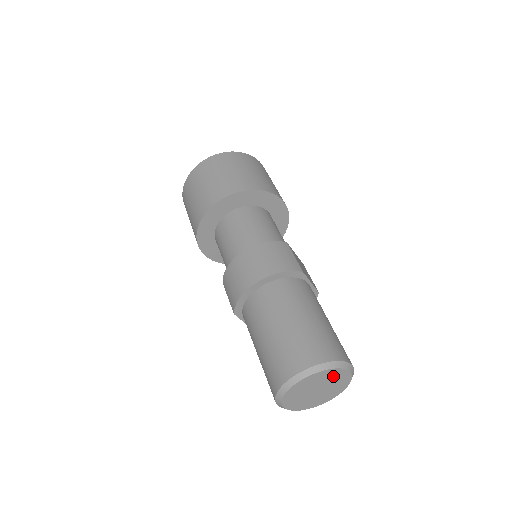
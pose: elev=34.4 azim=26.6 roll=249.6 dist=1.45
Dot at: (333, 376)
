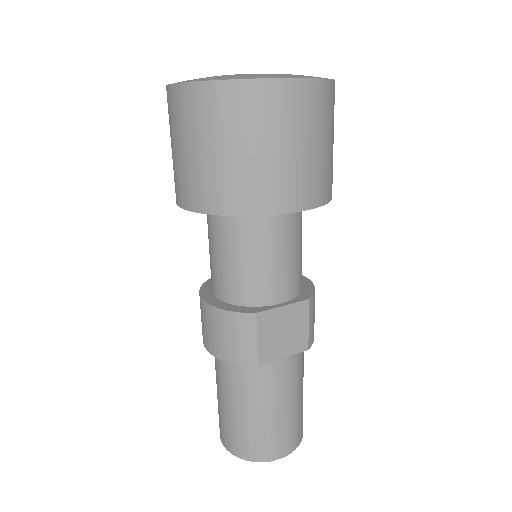
Dot at: occluded
